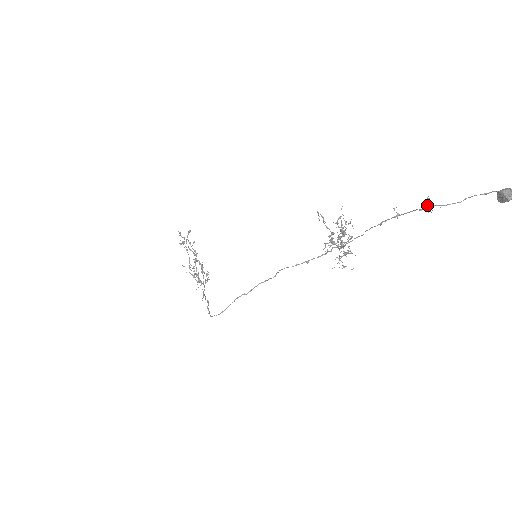
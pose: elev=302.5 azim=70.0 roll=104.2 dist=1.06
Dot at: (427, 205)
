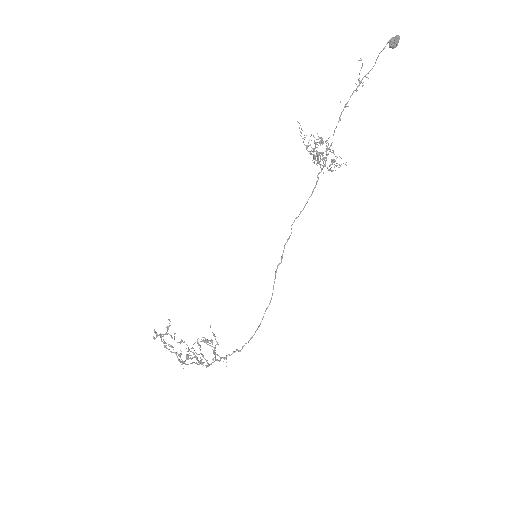
Dot at: occluded
